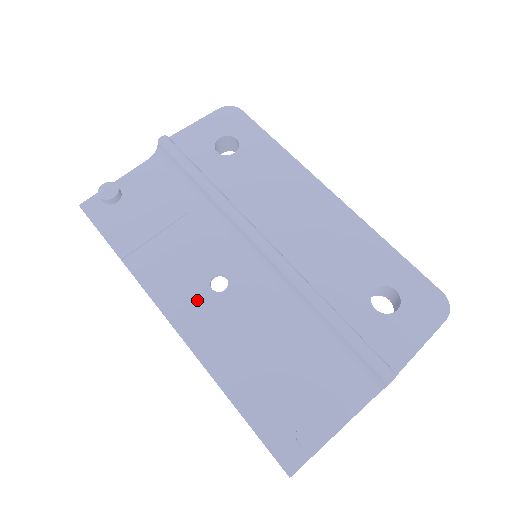
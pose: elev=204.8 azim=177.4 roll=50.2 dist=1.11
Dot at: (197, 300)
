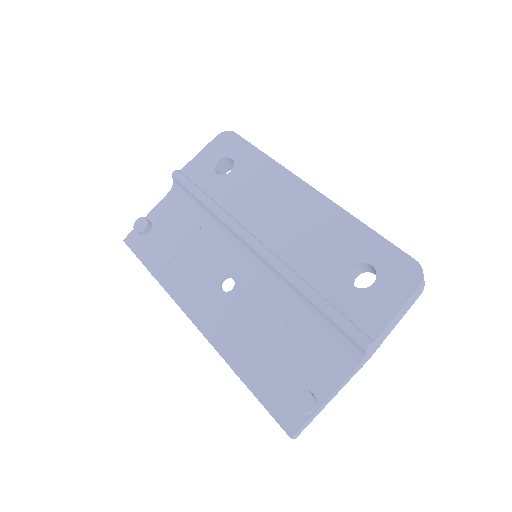
Dot at: (212, 301)
